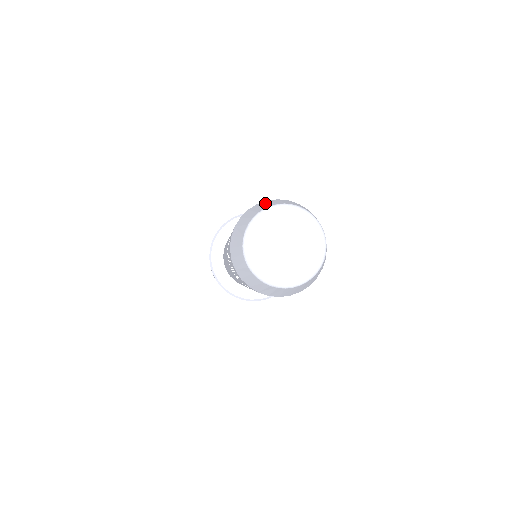
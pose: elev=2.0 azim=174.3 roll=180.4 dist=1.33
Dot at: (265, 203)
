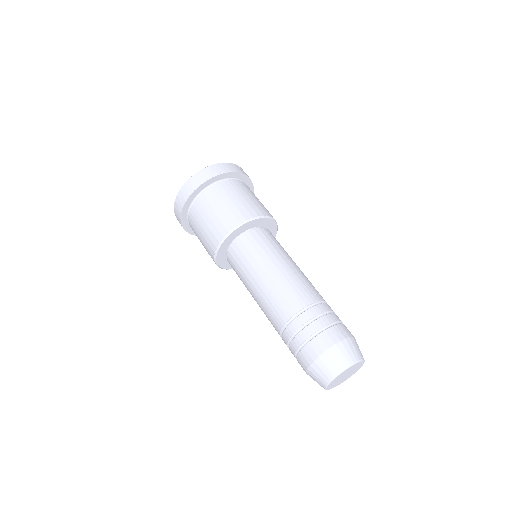
Dot at: (323, 367)
